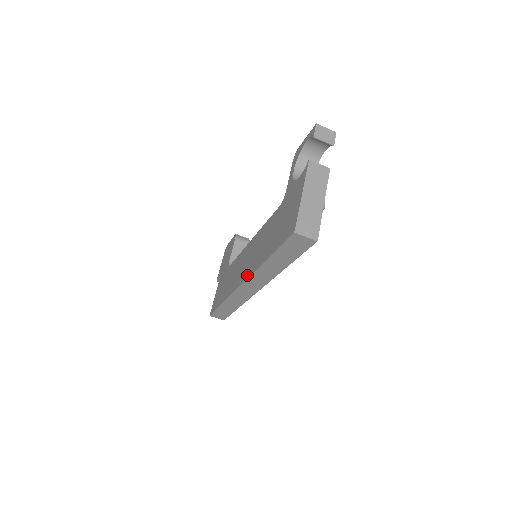
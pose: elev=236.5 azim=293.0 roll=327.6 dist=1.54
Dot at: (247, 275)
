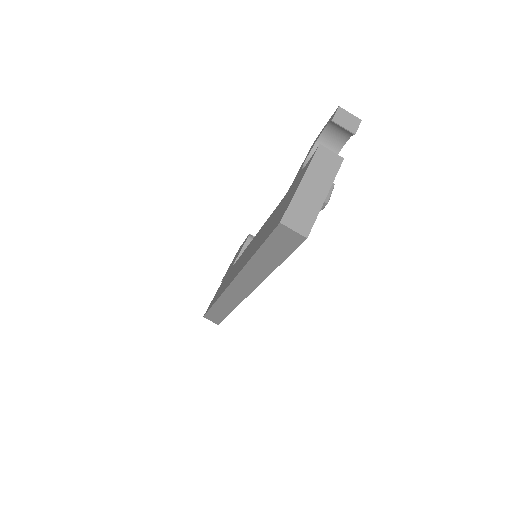
Dot at: (237, 273)
